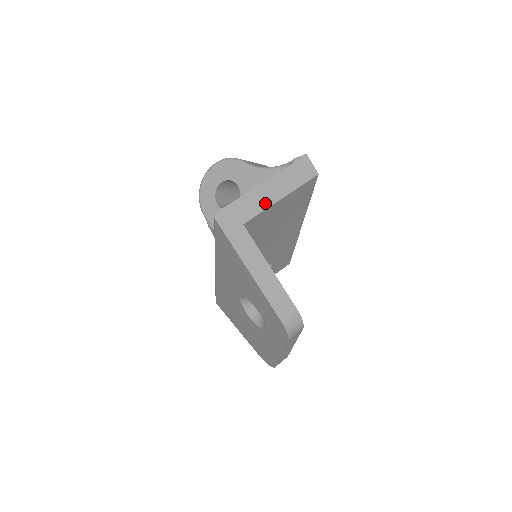
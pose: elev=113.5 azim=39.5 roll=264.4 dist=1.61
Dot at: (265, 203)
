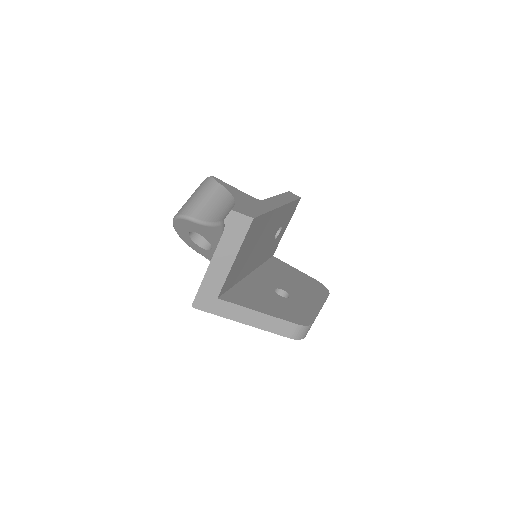
Dot at: (223, 273)
